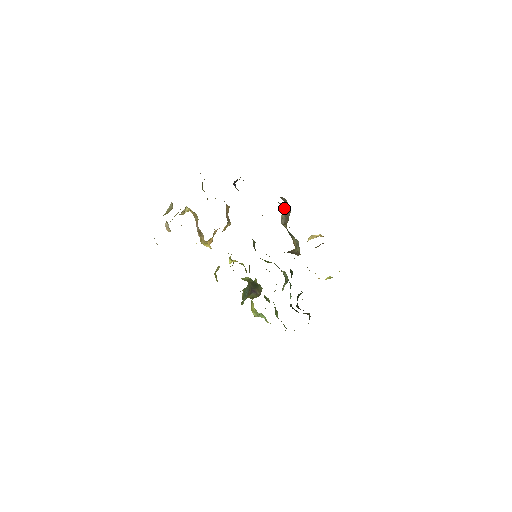
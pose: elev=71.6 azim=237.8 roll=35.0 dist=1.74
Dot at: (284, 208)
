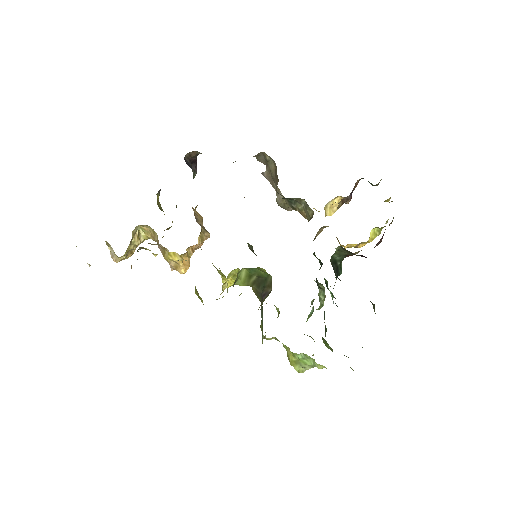
Dot at: (270, 175)
